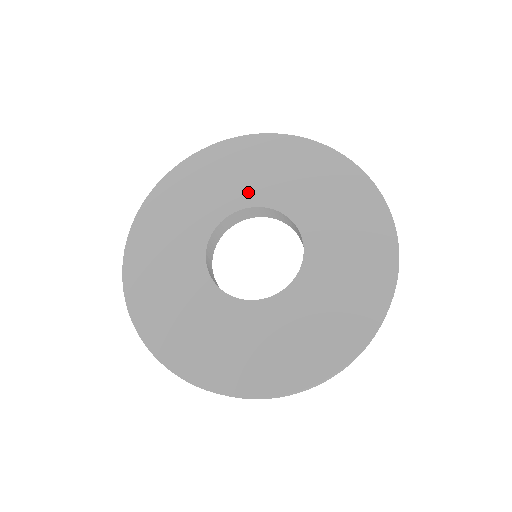
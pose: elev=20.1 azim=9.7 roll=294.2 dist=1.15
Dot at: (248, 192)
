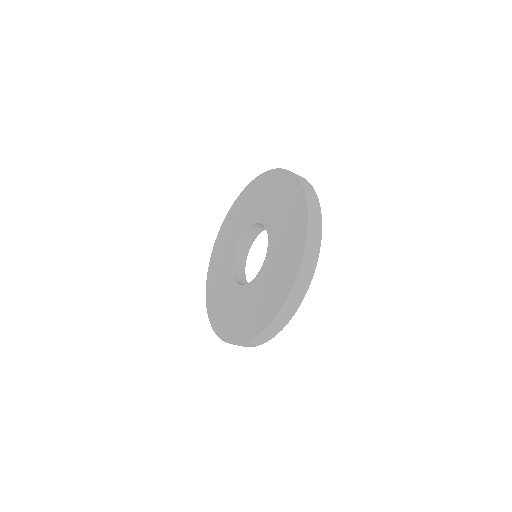
Dot at: (258, 212)
